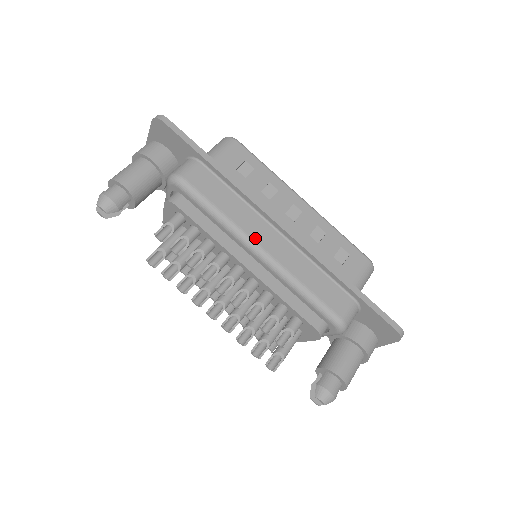
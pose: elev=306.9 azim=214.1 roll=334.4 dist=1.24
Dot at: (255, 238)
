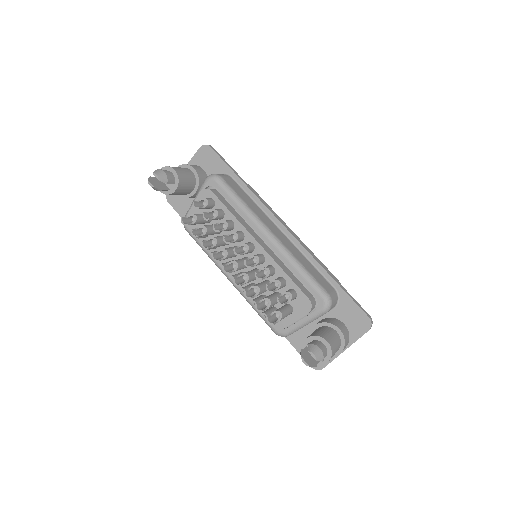
Dot at: (267, 225)
